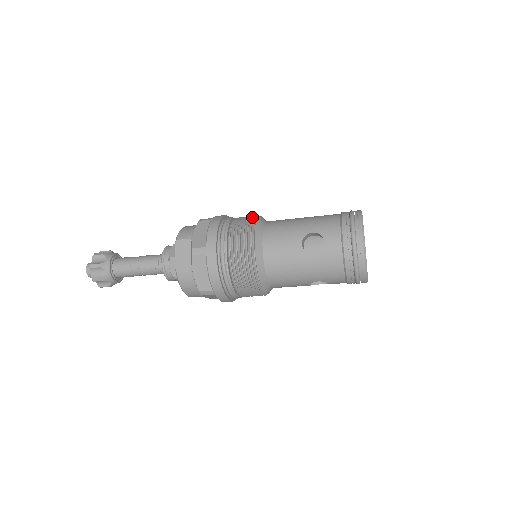
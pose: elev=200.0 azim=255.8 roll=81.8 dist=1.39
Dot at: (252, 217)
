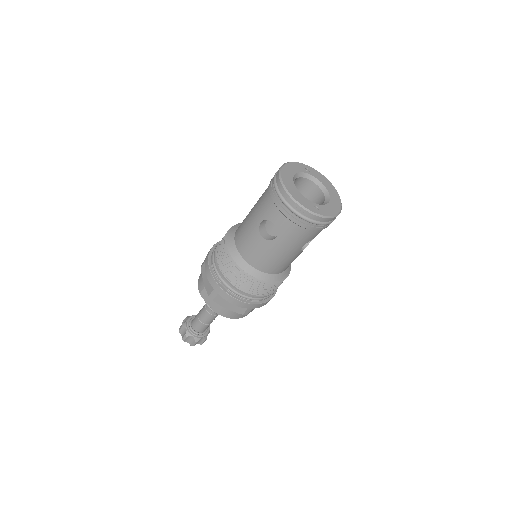
Dot at: (224, 237)
